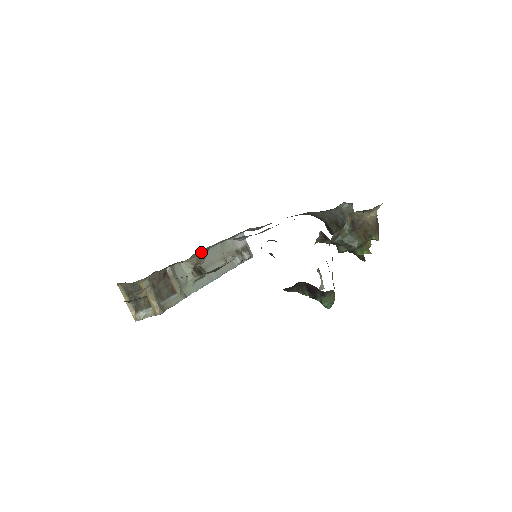
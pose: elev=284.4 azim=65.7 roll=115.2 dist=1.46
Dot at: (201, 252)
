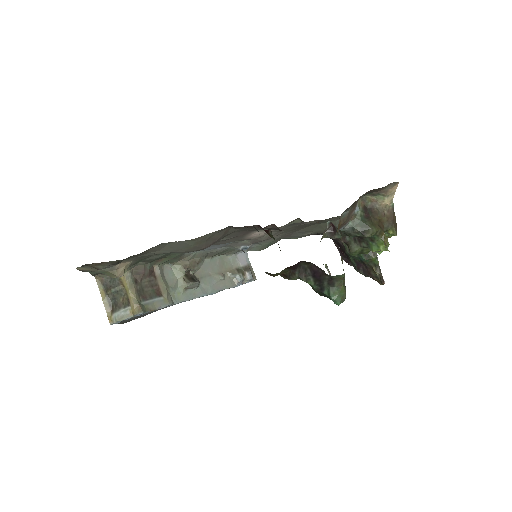
Dot at: (195, 255)
